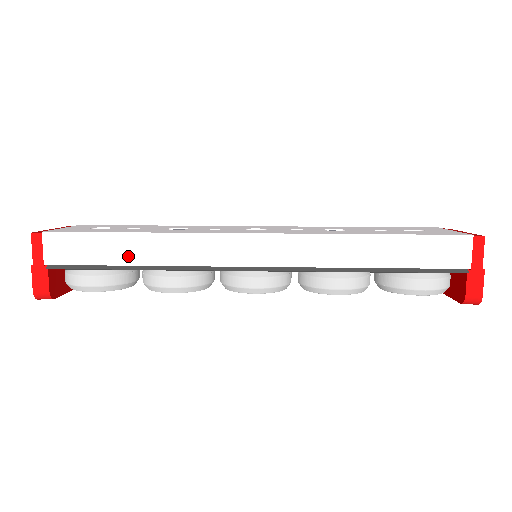
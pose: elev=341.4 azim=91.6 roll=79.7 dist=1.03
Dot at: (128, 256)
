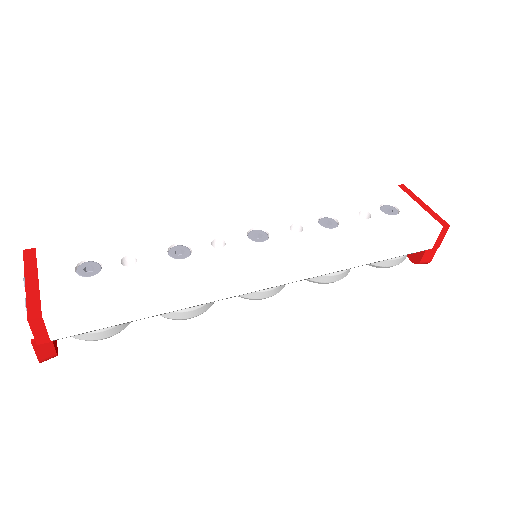
Dot at: (149, 310)
